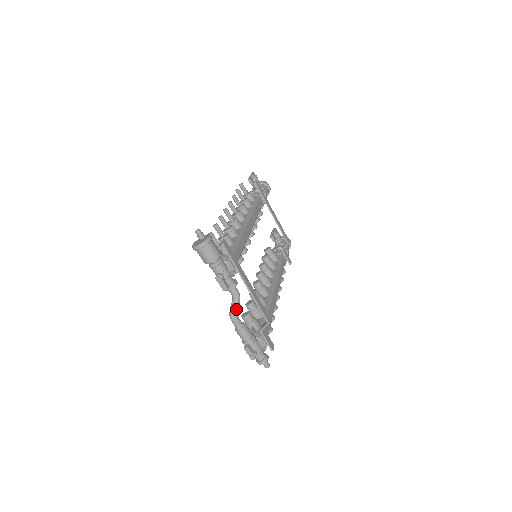
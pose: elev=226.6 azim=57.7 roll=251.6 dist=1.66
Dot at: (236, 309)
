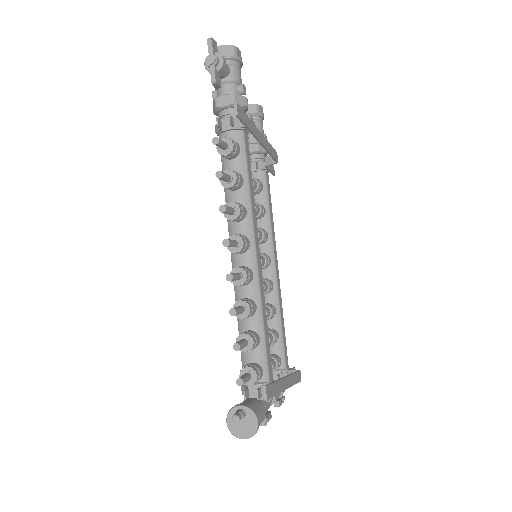
Dot at: occluded
